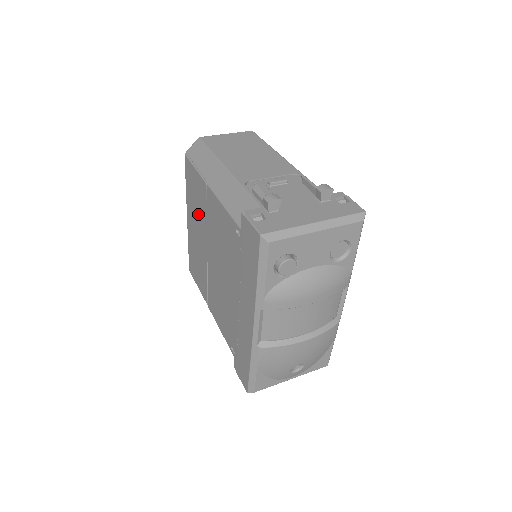
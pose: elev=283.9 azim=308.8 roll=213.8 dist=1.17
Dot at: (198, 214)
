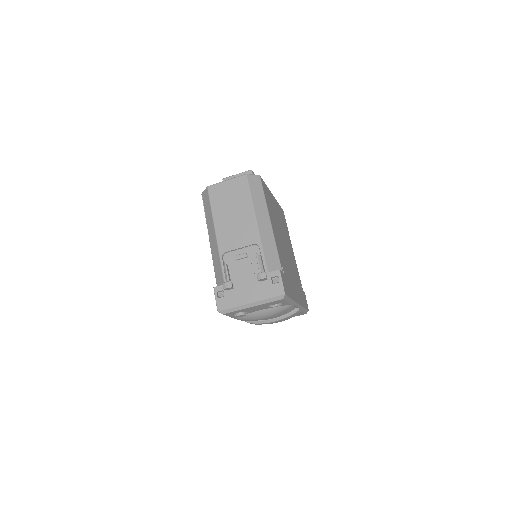
Dot at: occluded
